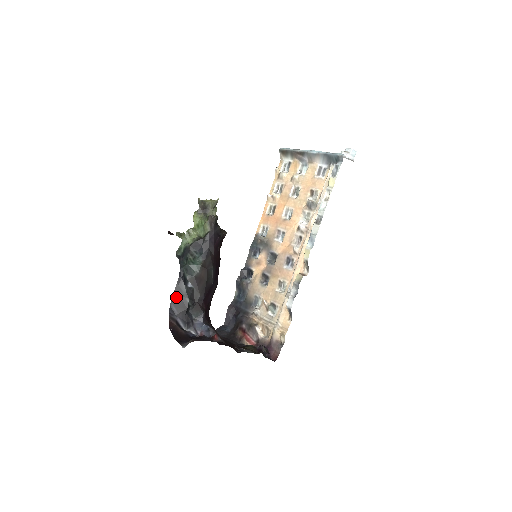
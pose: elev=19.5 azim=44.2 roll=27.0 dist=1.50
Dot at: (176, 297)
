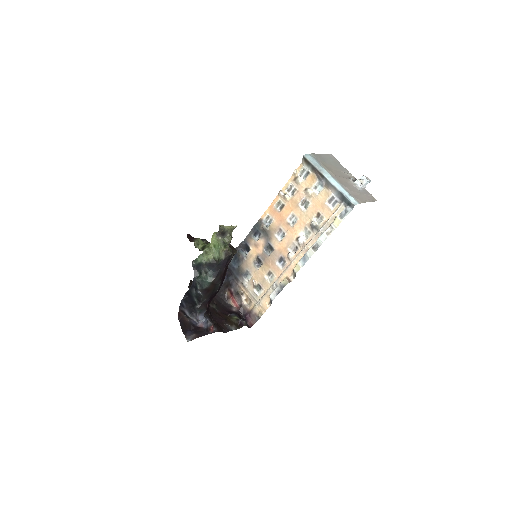
Dot at: (187, 297)
